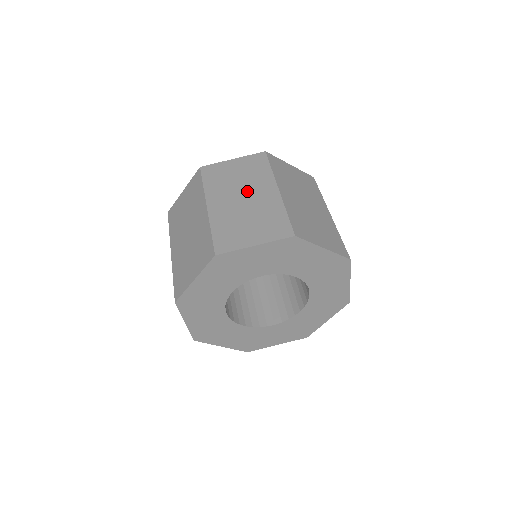
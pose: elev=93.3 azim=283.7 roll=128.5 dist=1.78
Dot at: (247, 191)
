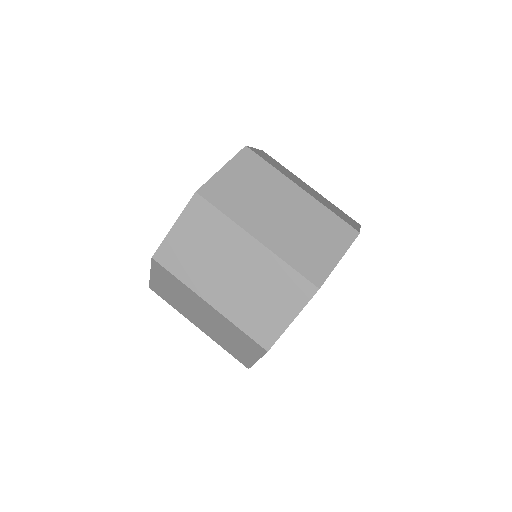
Dot at: (277, 203)
